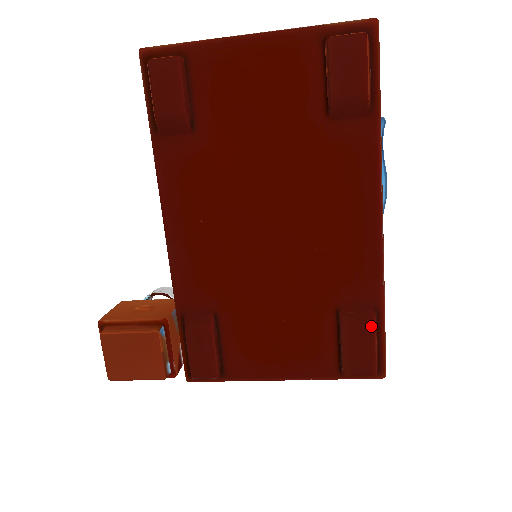
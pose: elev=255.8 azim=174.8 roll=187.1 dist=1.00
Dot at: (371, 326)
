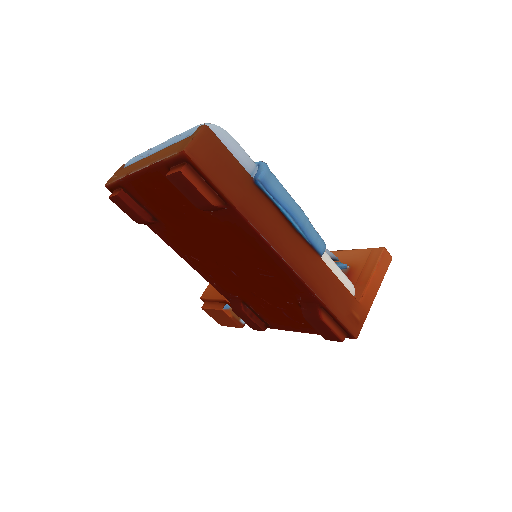
Dot at: (319, 319)
